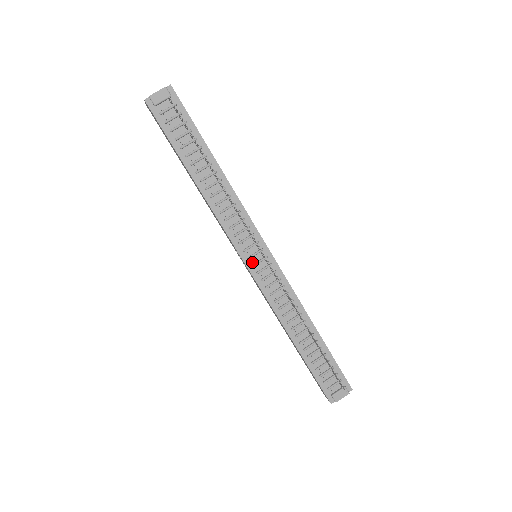
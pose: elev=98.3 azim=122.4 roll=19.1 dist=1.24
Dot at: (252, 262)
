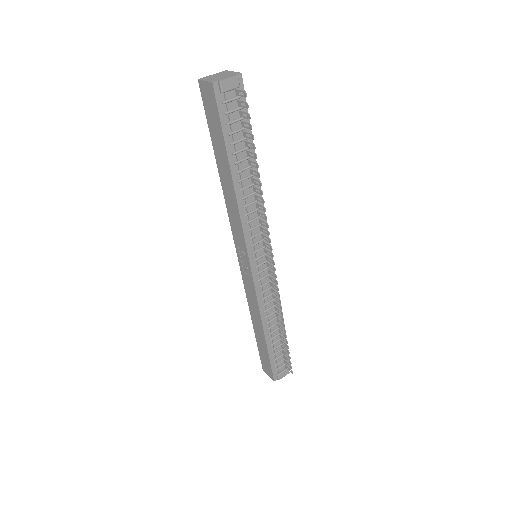
Dot at: (256, 264)
